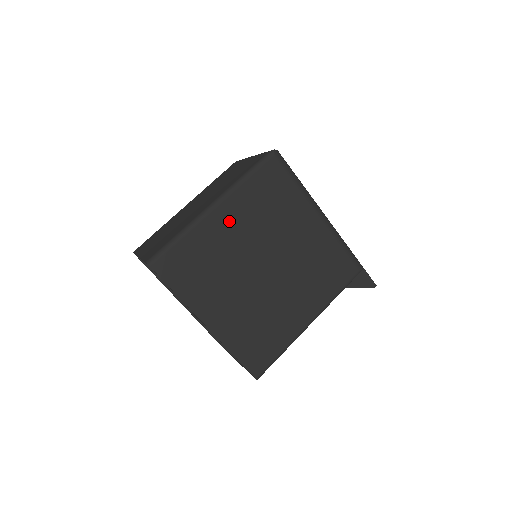
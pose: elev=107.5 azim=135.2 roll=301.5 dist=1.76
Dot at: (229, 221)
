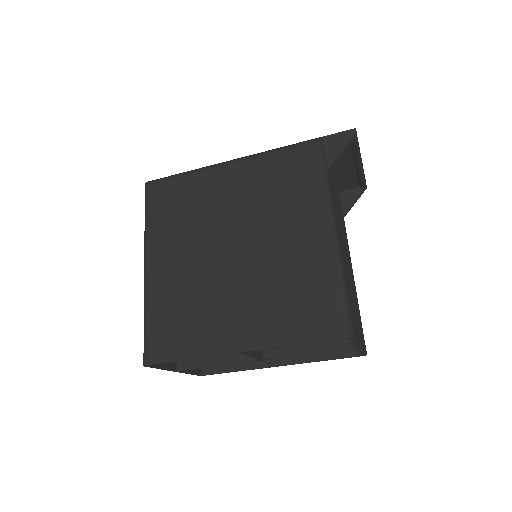
Dot at: (166, 262)
